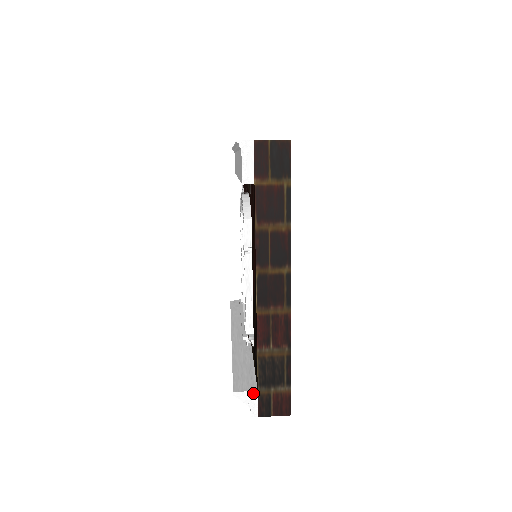
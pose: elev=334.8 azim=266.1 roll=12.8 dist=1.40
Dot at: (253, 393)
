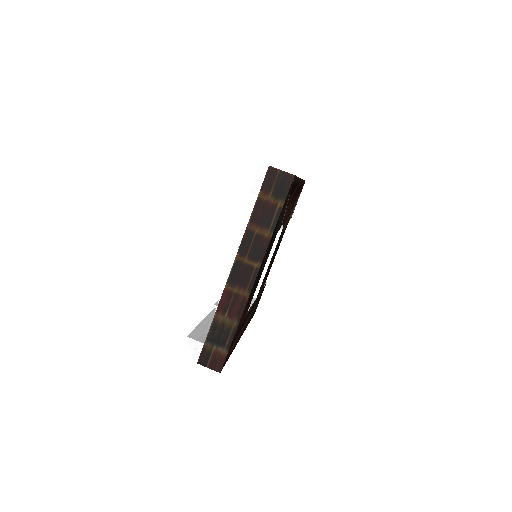
Dot at: (200, 344)
